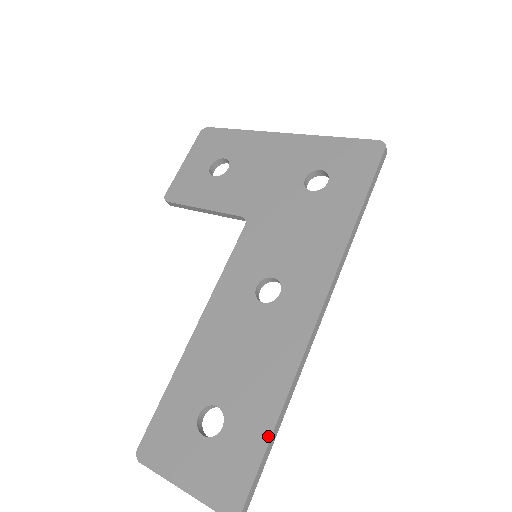
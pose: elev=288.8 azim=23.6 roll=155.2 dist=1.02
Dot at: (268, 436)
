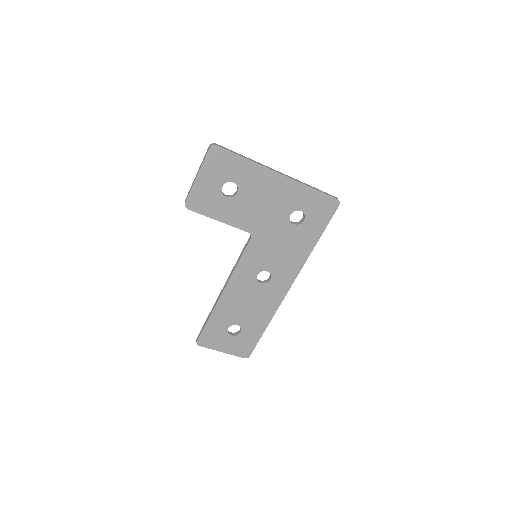
Dot at: (262, 334)
